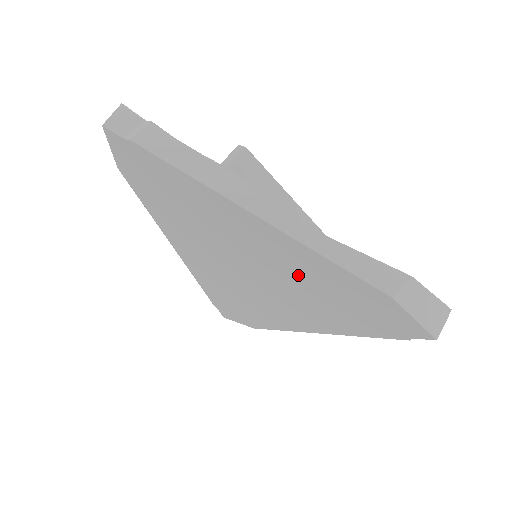
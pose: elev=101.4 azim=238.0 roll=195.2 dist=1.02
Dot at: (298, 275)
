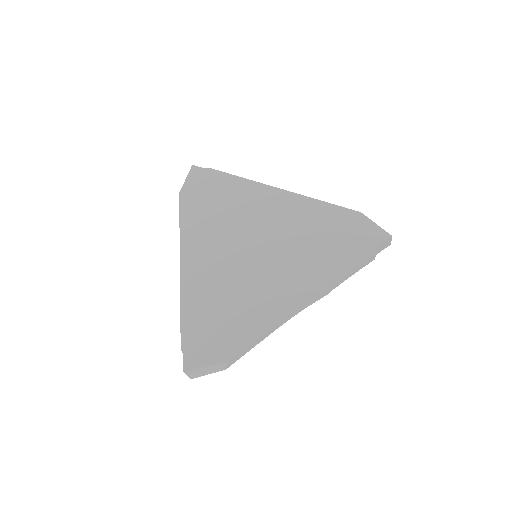
Dot at: (300, 228)
